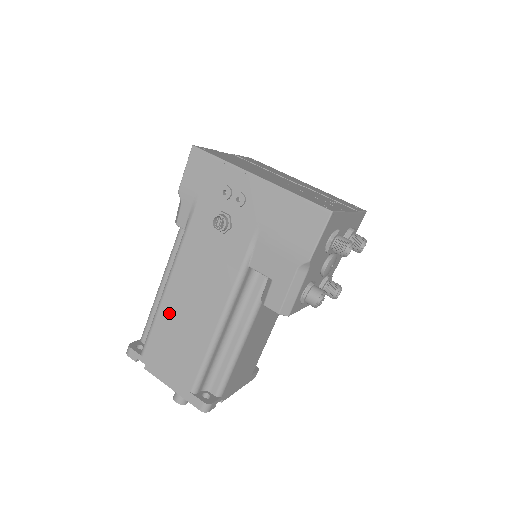
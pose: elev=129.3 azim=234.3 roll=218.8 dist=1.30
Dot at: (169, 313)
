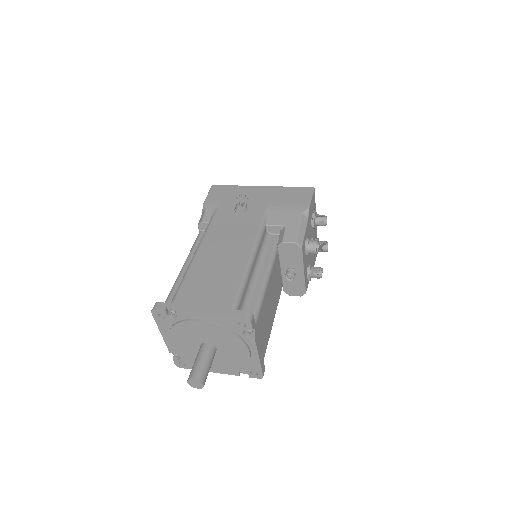
Dot at: (201, 265)
